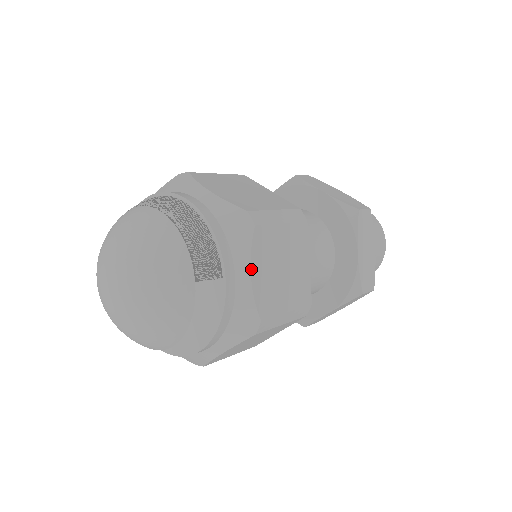
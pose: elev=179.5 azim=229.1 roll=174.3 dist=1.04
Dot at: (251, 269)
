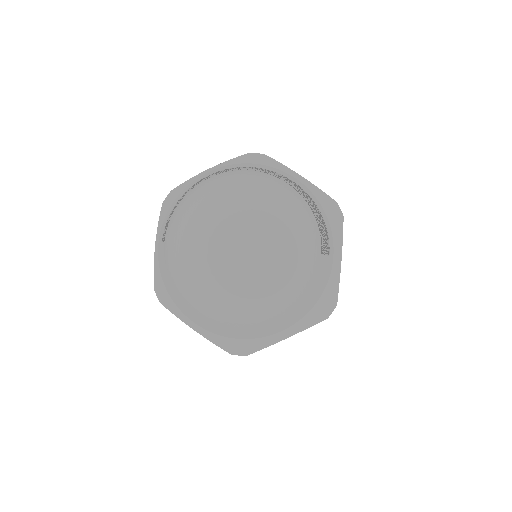
Dot at: occluded
